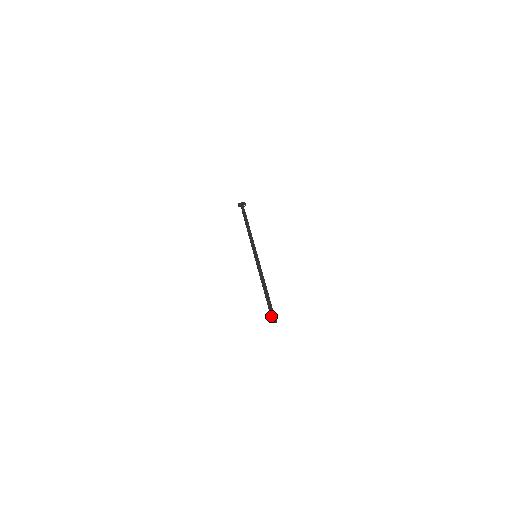
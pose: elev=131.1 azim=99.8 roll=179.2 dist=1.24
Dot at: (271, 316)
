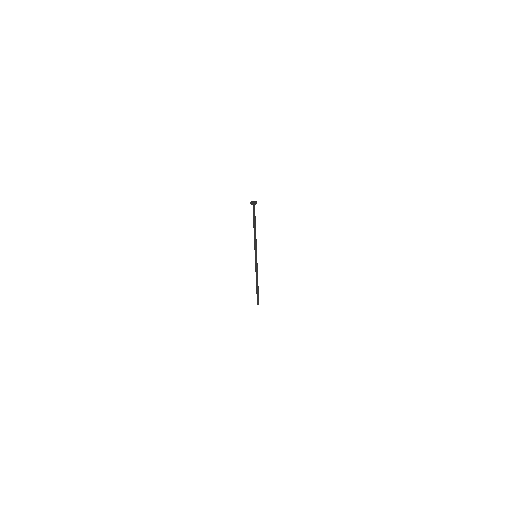
Dot at: (257, 301)
